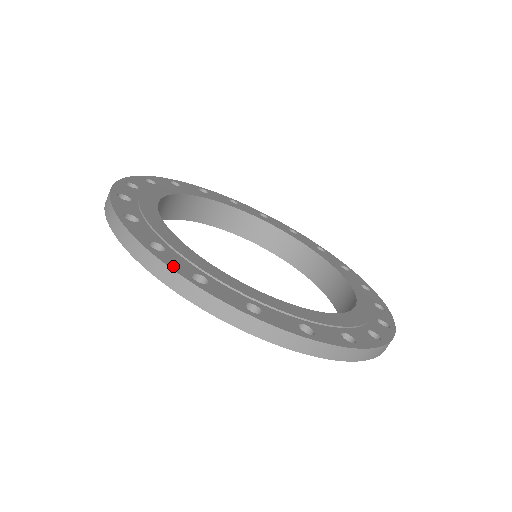
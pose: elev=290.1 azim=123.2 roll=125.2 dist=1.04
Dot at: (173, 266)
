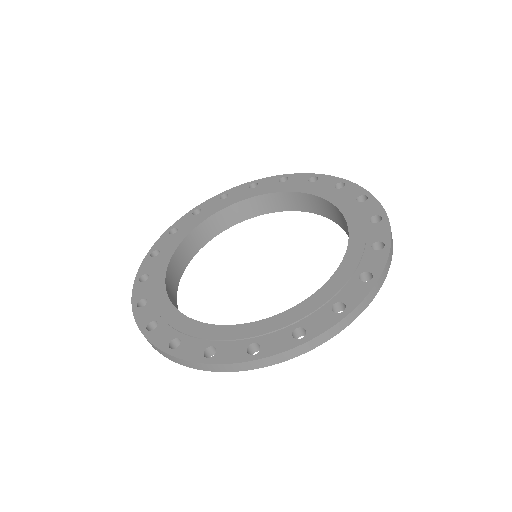
Dot at: (233, 359)
